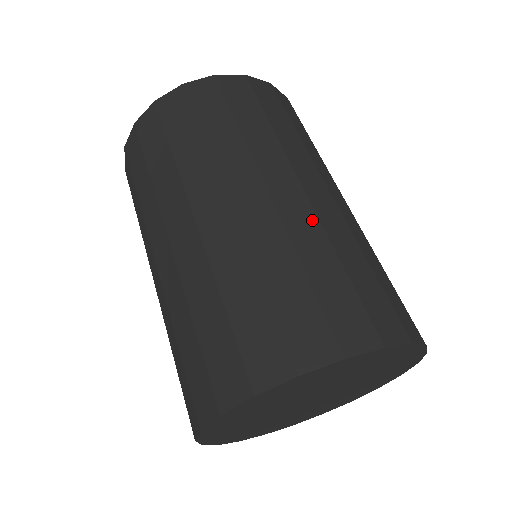
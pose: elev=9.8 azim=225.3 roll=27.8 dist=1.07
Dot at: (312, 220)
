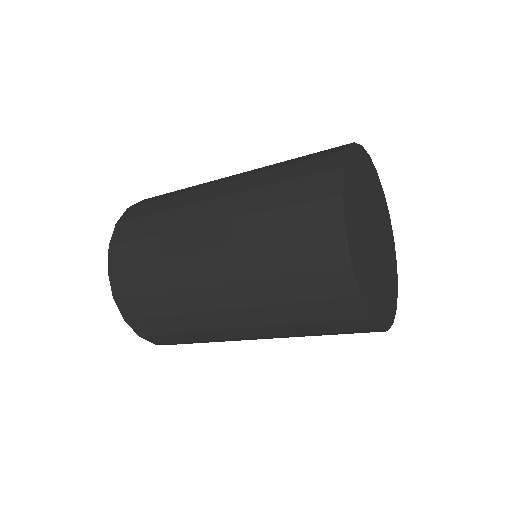
Dot at: occluded
